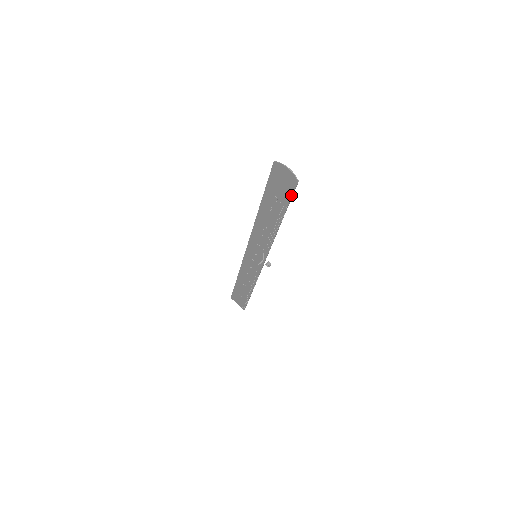
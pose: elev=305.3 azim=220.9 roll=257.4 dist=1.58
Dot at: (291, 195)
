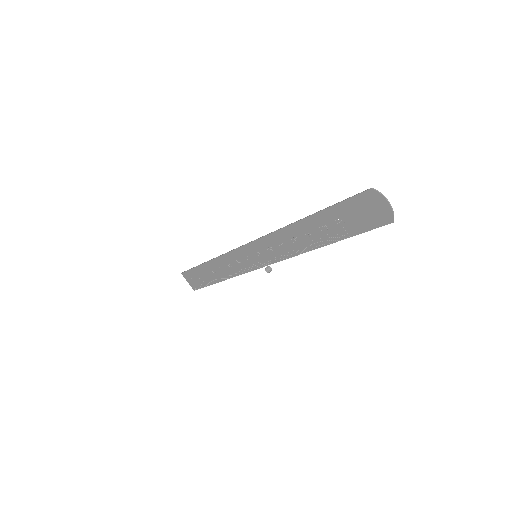
Dot at: (369, 229)
